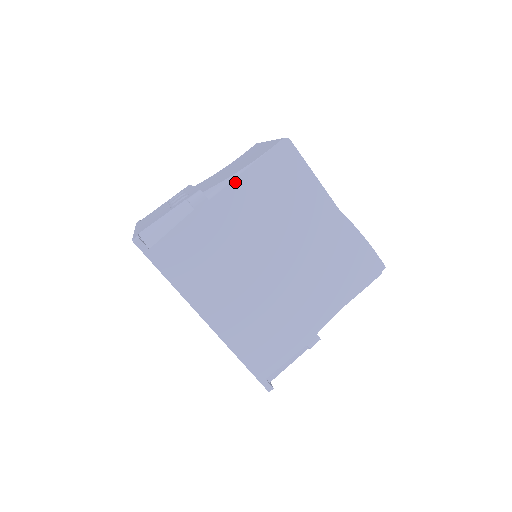
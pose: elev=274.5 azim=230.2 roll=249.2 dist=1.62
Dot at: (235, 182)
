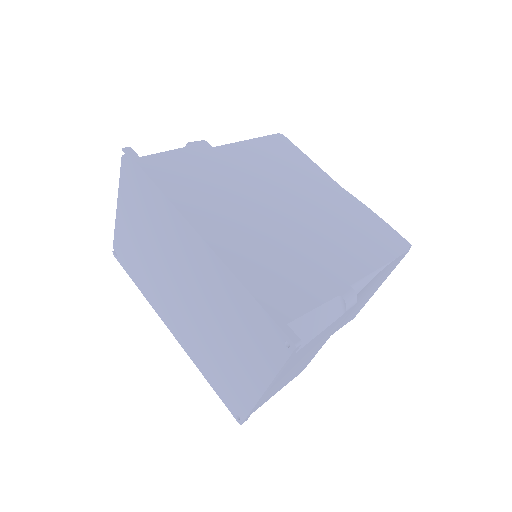
Dot at: (235, 144)
